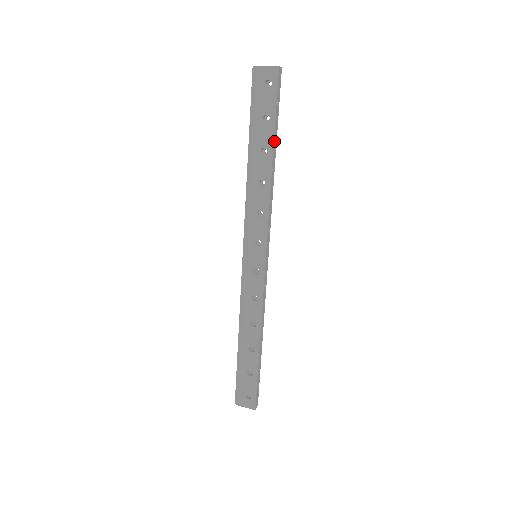
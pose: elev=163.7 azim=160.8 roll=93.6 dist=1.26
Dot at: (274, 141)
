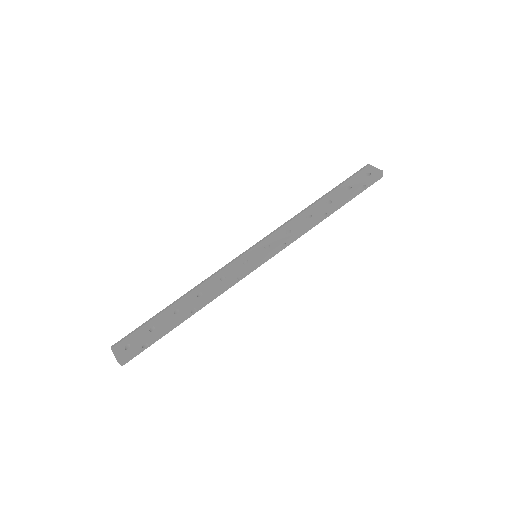
Dot at: (341, 202)
